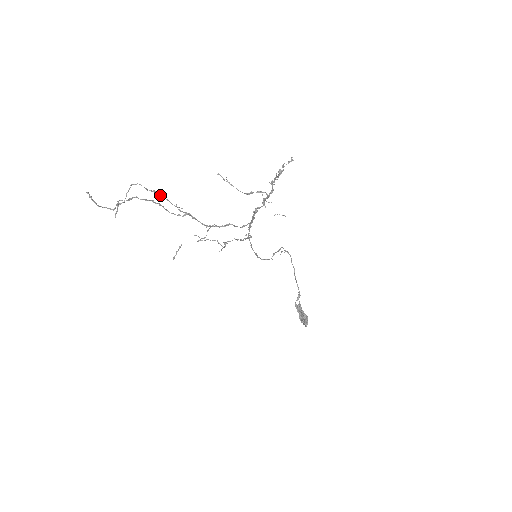
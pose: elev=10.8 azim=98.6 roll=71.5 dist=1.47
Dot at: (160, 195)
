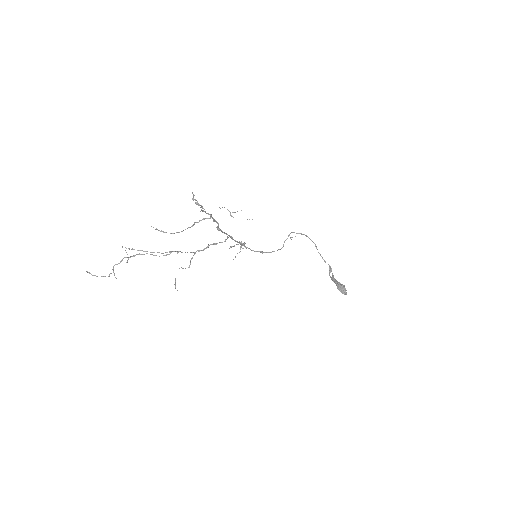
Dot at: (138, 250)
